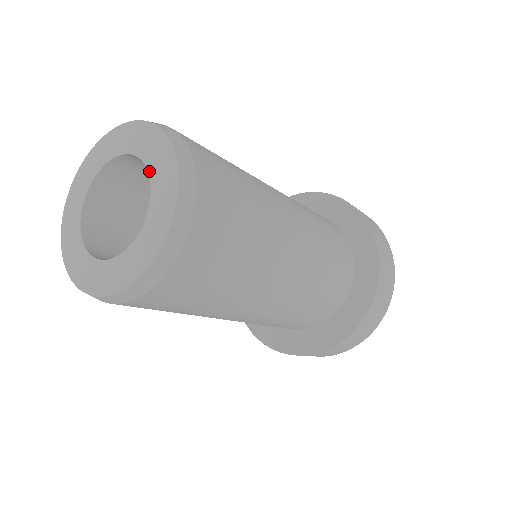
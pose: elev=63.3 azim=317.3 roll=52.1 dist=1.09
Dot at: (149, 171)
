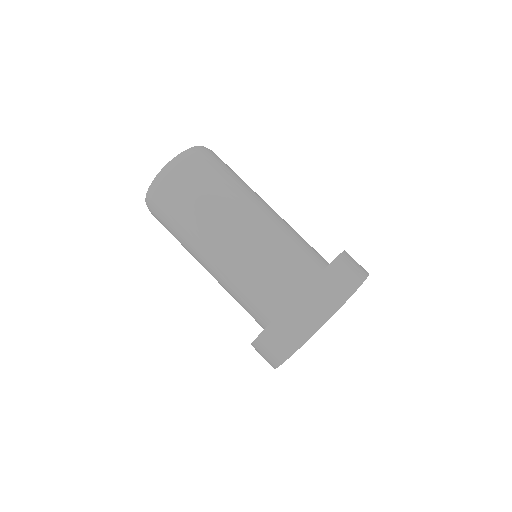
Dot at: occluded
